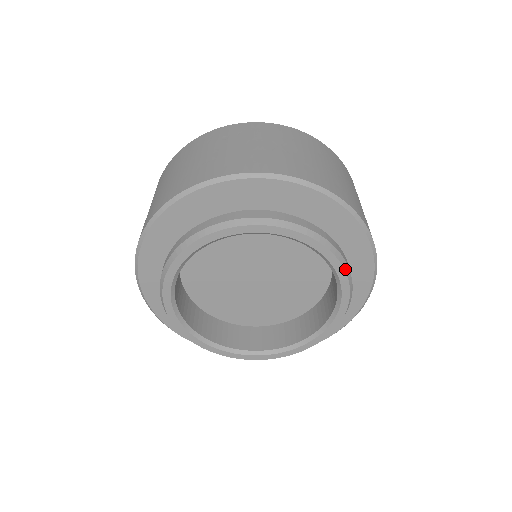
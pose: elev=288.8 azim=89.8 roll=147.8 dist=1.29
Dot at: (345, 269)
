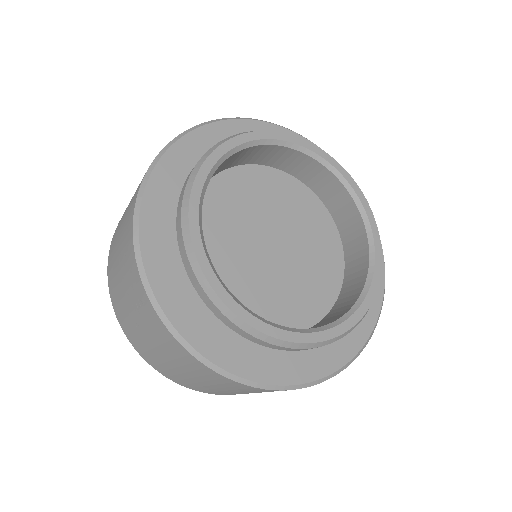
Dot at: (329, 155)
